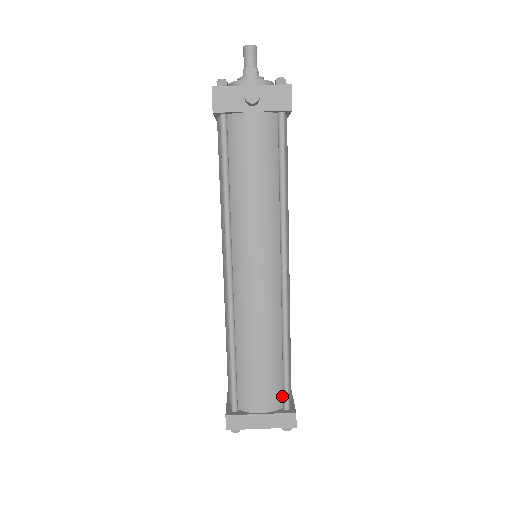
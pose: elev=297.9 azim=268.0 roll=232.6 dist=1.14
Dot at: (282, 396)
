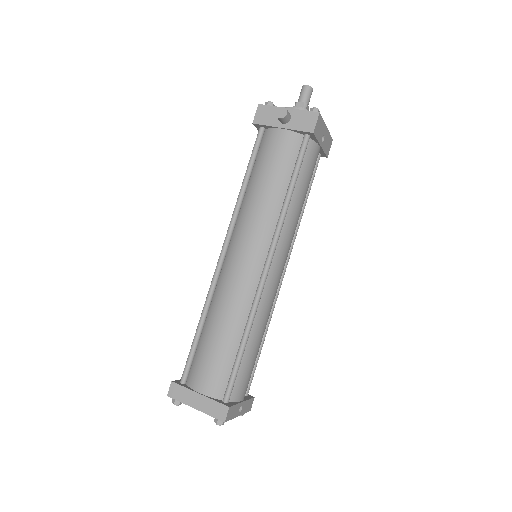
Dot at: (226, 388)
